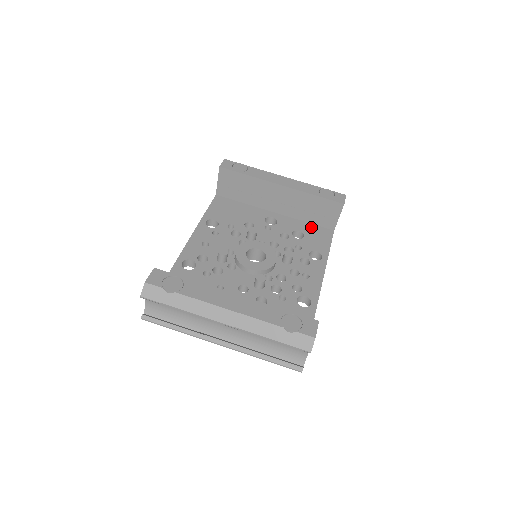
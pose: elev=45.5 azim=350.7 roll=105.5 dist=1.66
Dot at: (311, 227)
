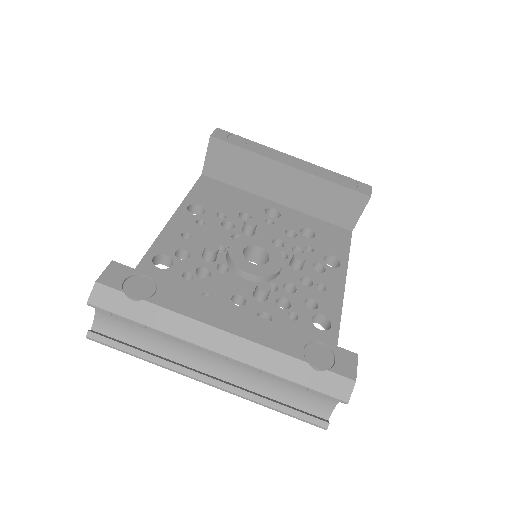
Dot at: (324, 225)
